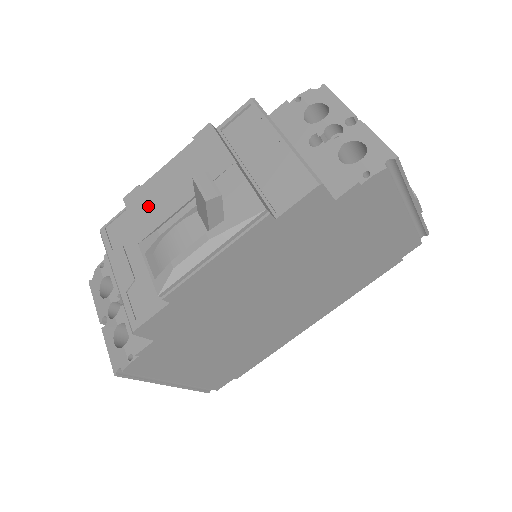
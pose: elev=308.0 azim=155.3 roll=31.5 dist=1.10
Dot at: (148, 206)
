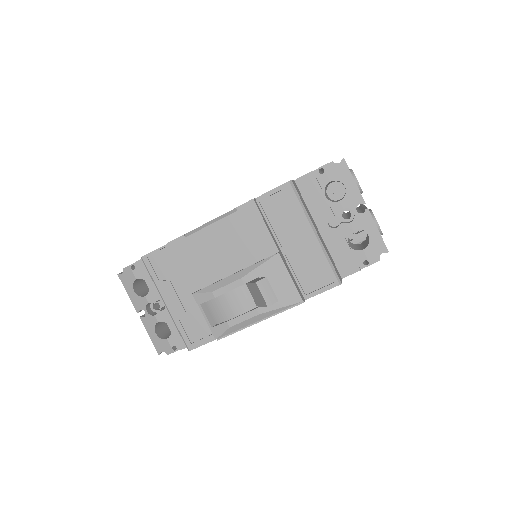
Dot at: (196, 260)
